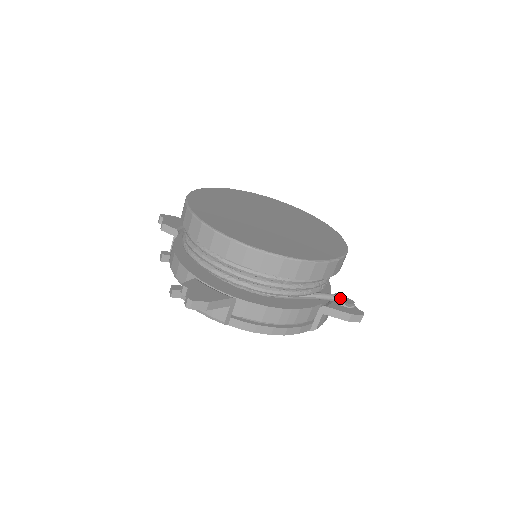
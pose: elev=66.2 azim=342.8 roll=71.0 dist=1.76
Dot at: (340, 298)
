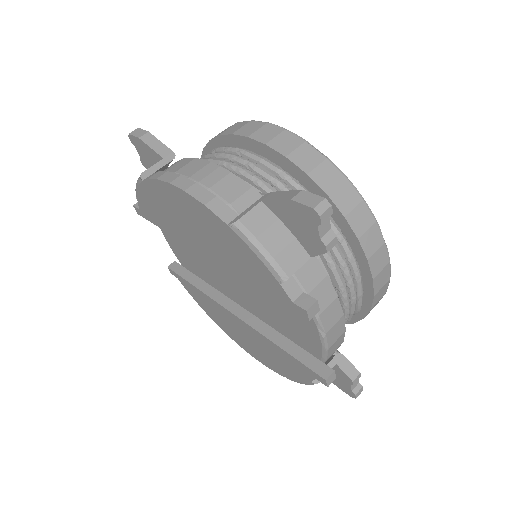
Dot at: occluded
